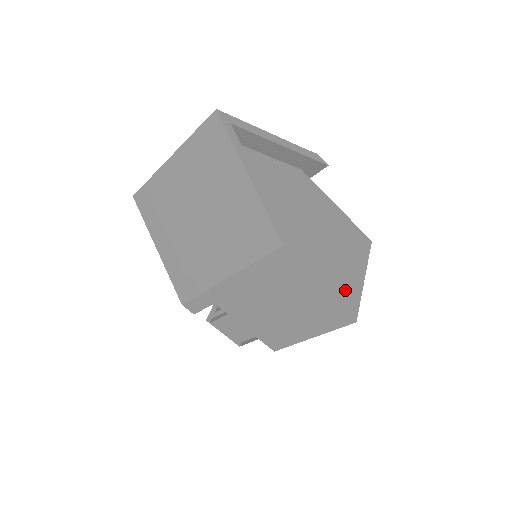
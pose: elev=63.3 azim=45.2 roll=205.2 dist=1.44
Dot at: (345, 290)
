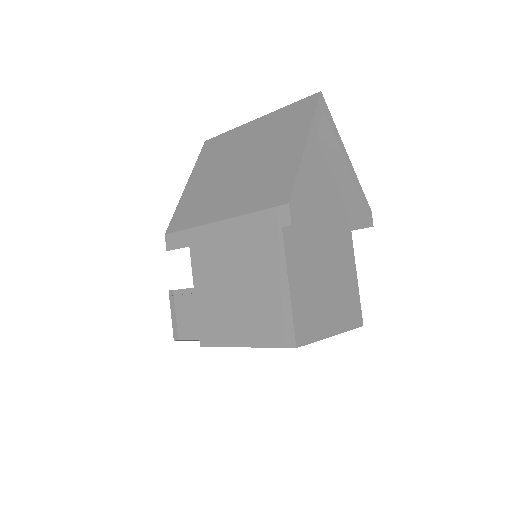
Dot at: (309, 316)
